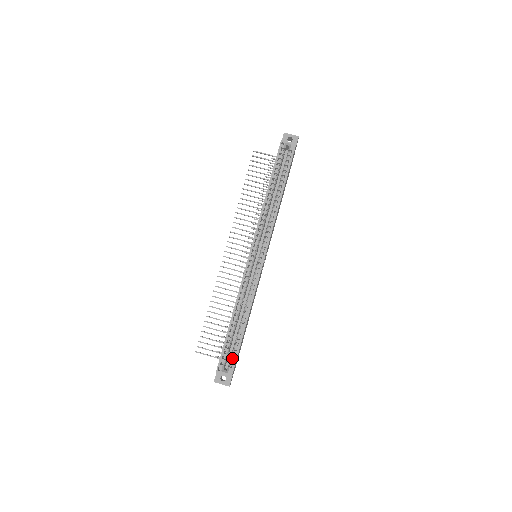
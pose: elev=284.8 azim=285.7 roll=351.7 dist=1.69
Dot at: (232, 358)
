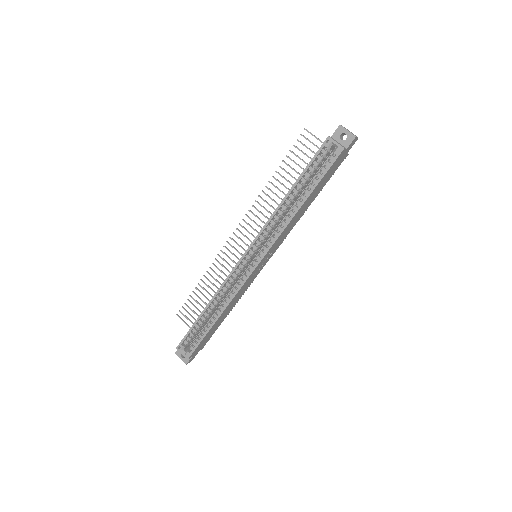
Dot at: (194, 344)
